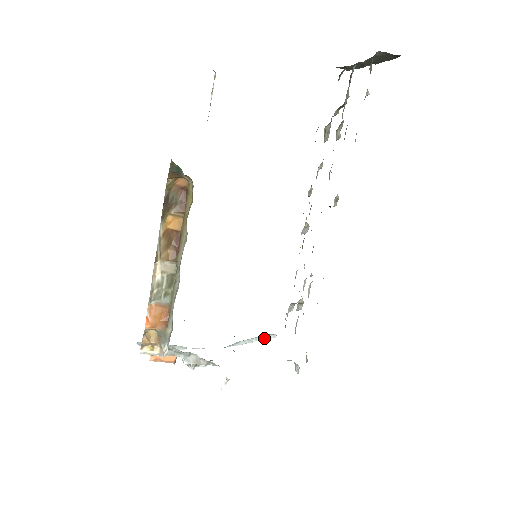
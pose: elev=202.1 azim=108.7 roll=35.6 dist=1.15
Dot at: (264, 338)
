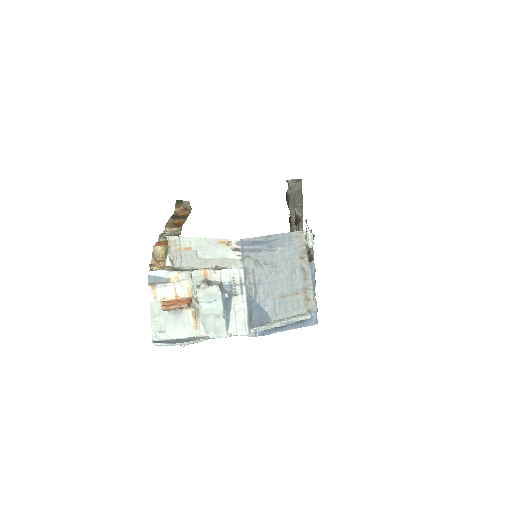
Dot at: (297, 317)
